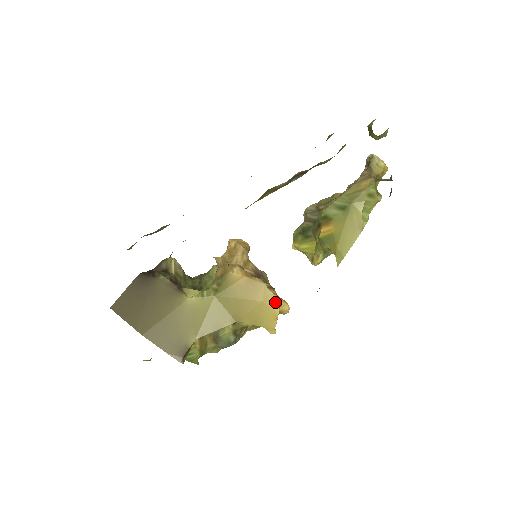
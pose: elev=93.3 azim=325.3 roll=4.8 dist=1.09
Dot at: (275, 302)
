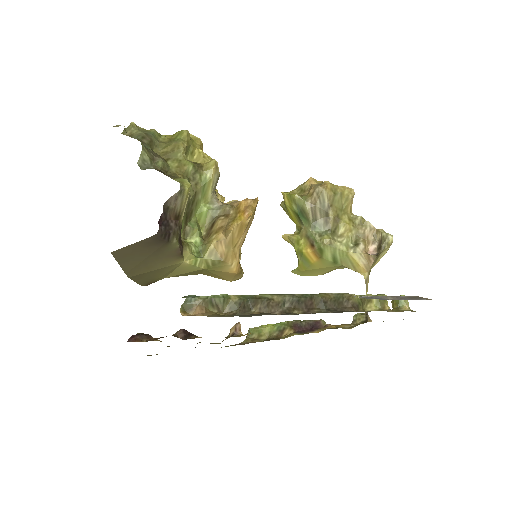
Dot at: occluded
